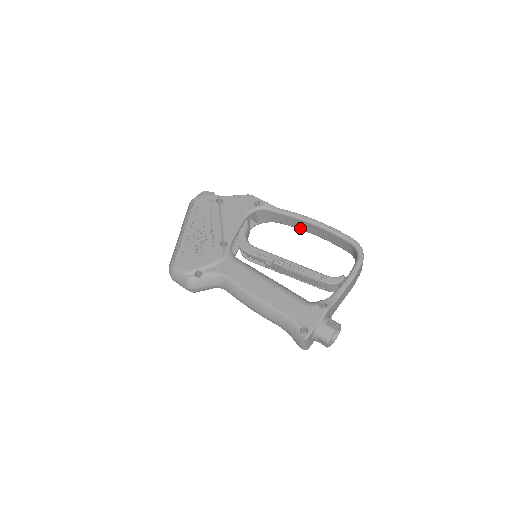
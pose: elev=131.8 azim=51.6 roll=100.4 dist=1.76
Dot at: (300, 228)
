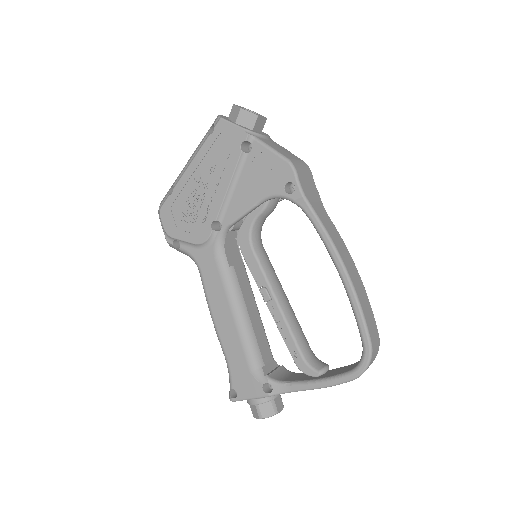
Dot at: occluded
